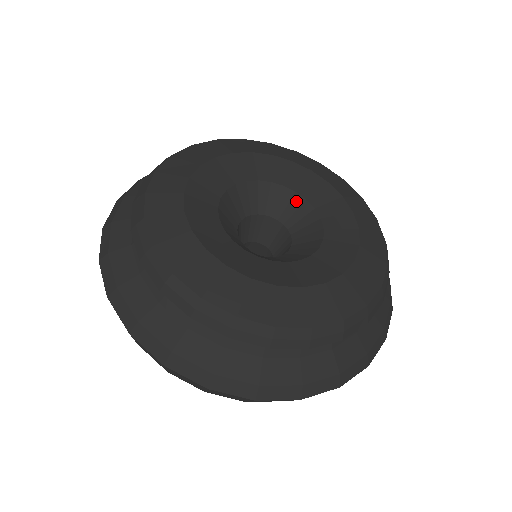
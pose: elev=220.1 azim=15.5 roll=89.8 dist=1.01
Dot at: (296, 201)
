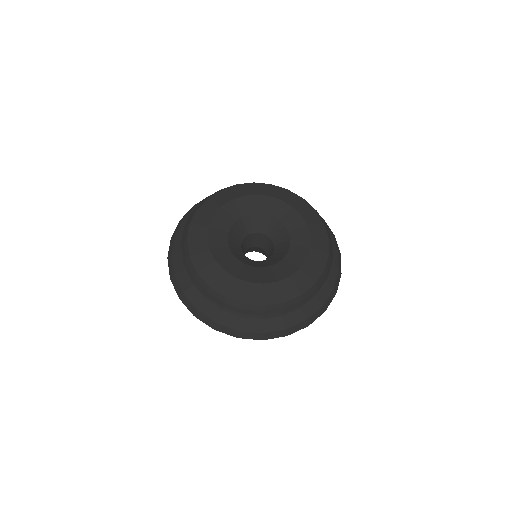
Dot at: (260, 218)
